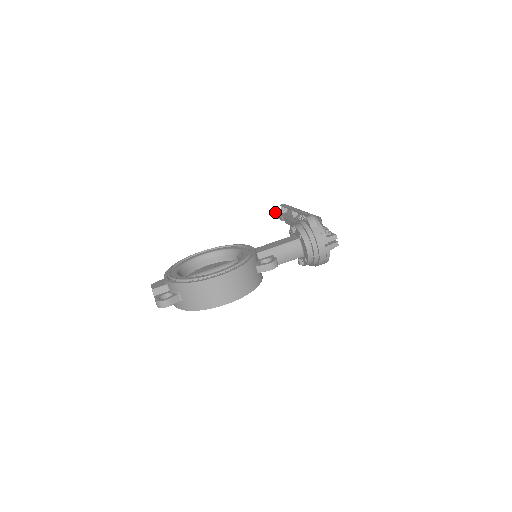
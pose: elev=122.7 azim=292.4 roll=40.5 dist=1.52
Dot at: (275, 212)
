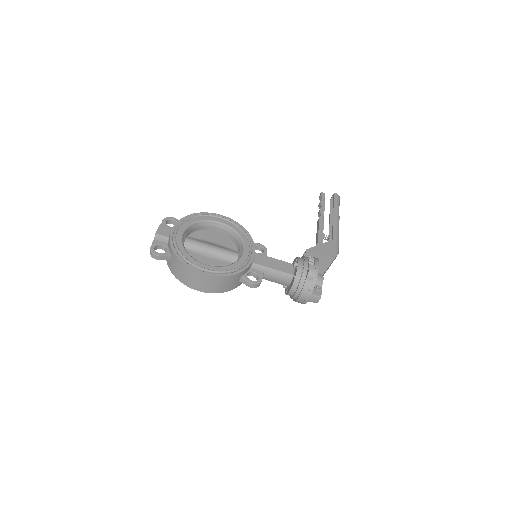
Dot at: (322, 199)
